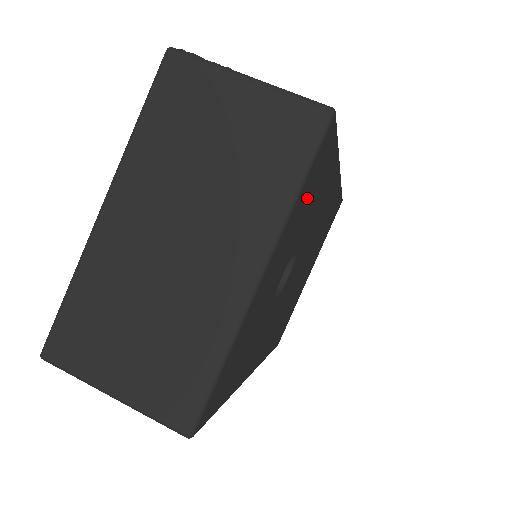
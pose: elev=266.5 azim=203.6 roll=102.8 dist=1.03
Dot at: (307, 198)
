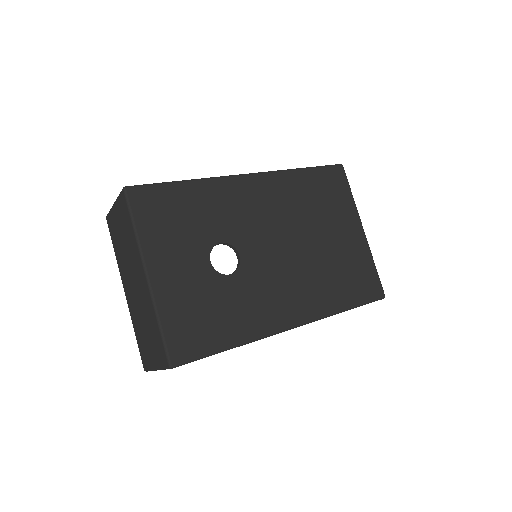
Dot at: (164, 222)
